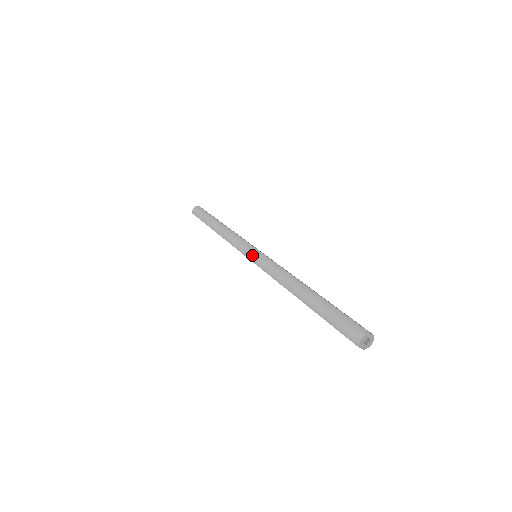
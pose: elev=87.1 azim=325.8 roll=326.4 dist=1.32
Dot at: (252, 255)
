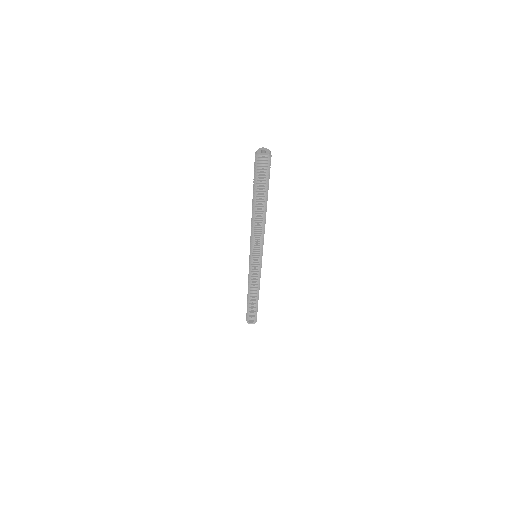
Dot at: (250, 254)
